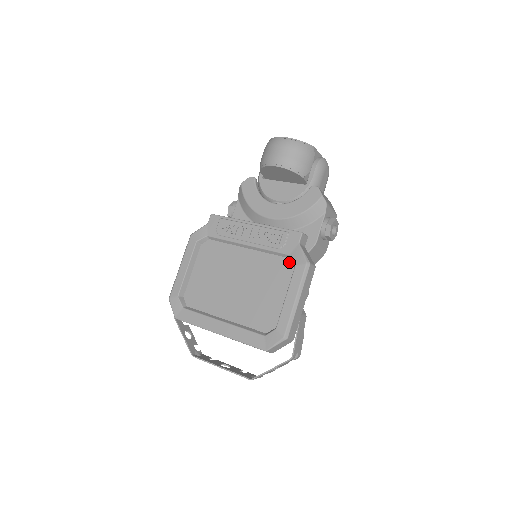
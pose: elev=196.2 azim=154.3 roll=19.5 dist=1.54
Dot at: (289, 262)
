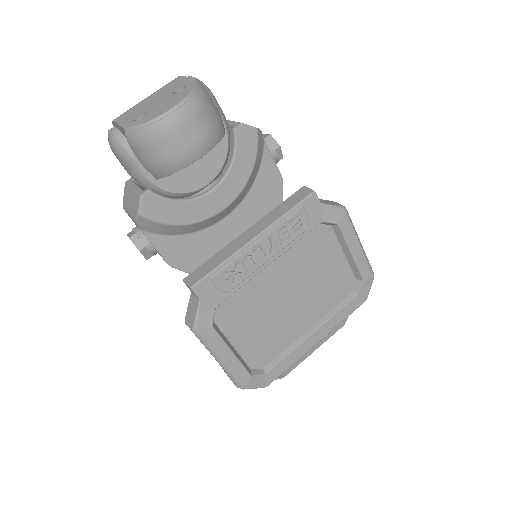
Dot at: (322, 227)
